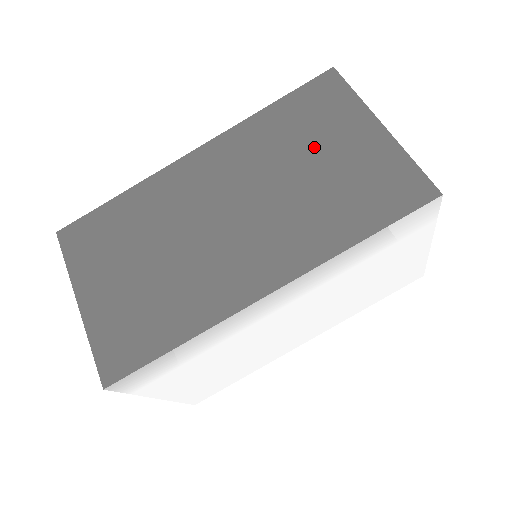
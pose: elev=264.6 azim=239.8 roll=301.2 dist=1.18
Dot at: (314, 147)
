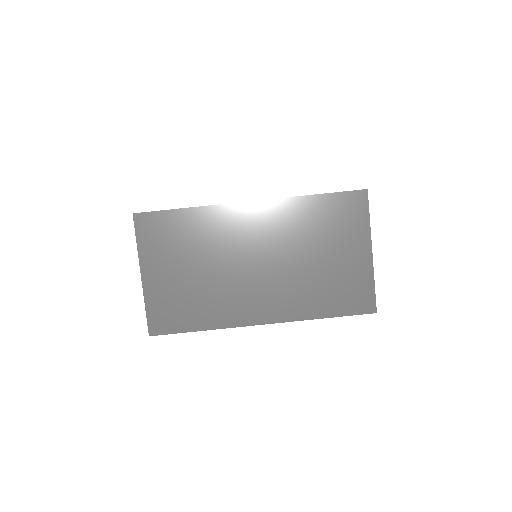
Dot at: (327, 245)
